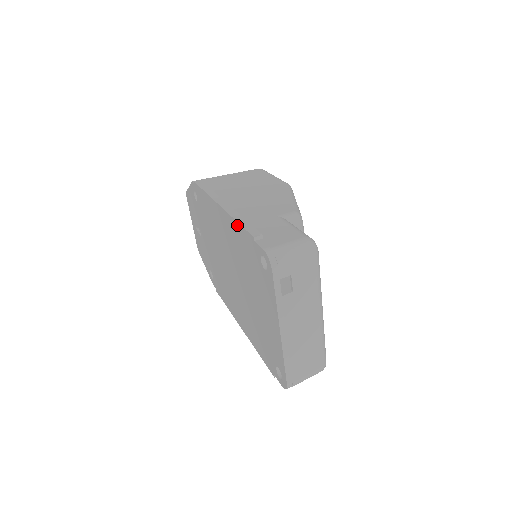
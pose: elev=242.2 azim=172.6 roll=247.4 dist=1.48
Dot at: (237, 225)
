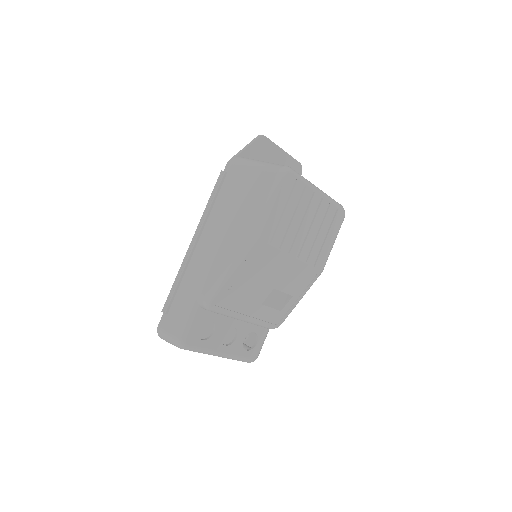
Dot at: (177, 281)
